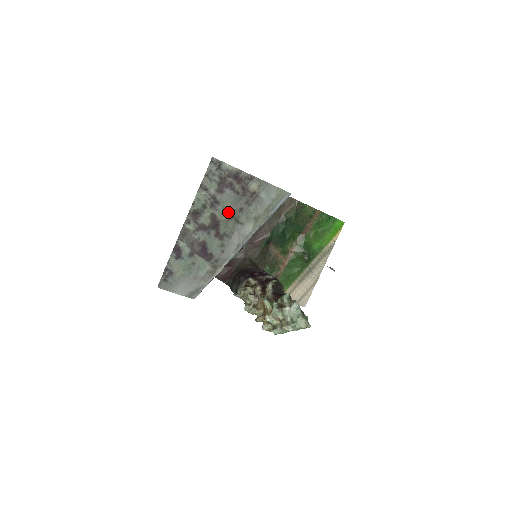
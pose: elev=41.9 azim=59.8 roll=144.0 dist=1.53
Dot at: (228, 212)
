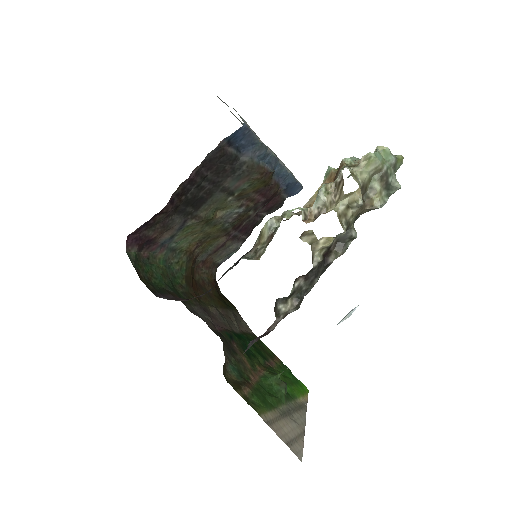
Dot at: occluded
